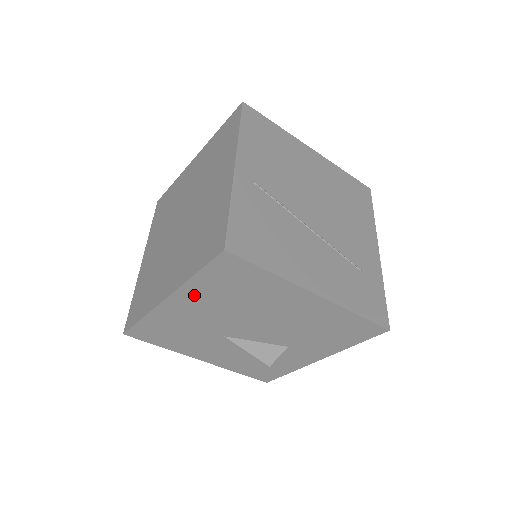
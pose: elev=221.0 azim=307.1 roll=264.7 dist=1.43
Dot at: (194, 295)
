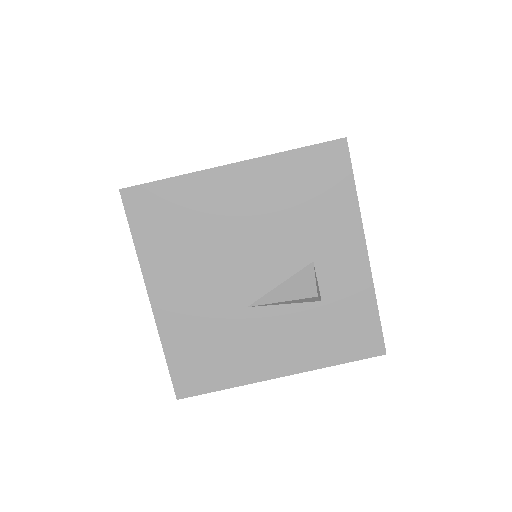
Dot at: (161, 270)
